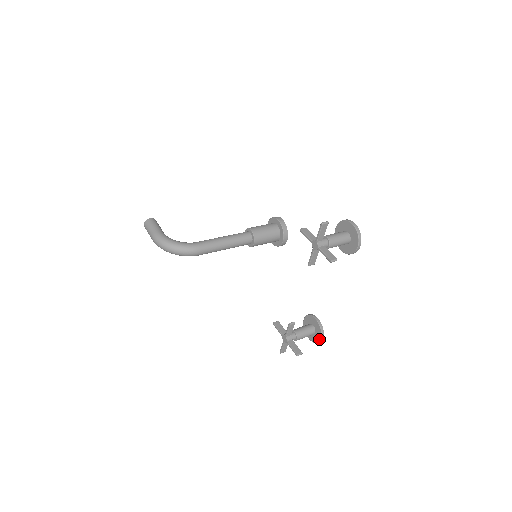
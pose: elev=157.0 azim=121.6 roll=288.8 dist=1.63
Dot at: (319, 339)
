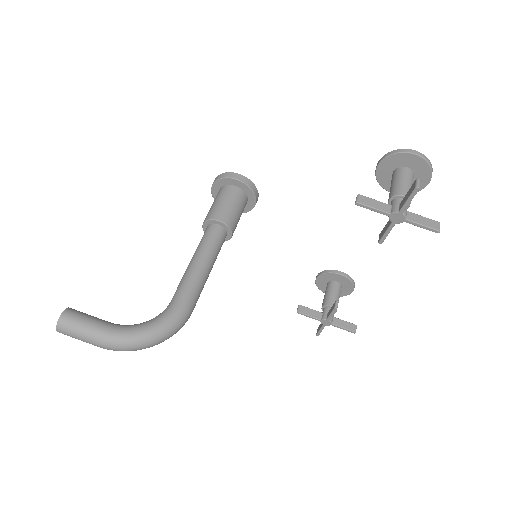
Dot at: (350, 292)
